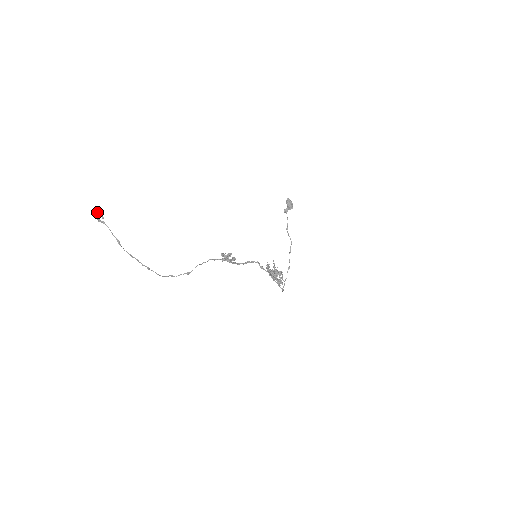
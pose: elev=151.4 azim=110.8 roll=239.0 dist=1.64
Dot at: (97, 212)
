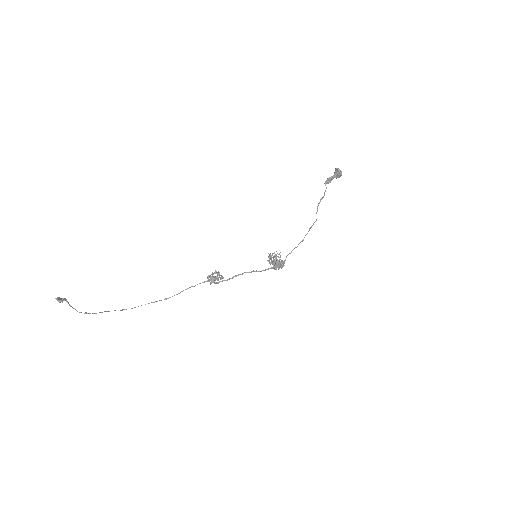
Dot at: (58, 300)
